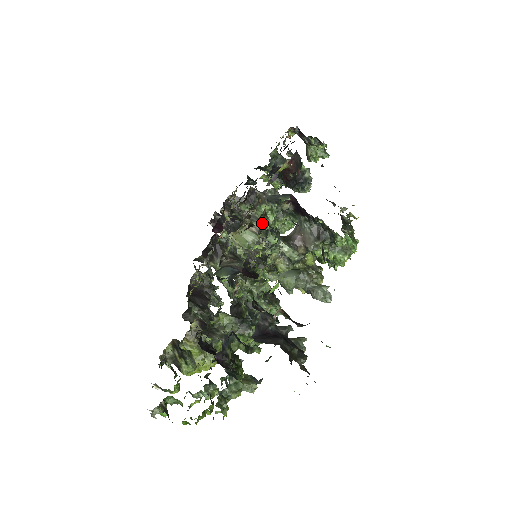
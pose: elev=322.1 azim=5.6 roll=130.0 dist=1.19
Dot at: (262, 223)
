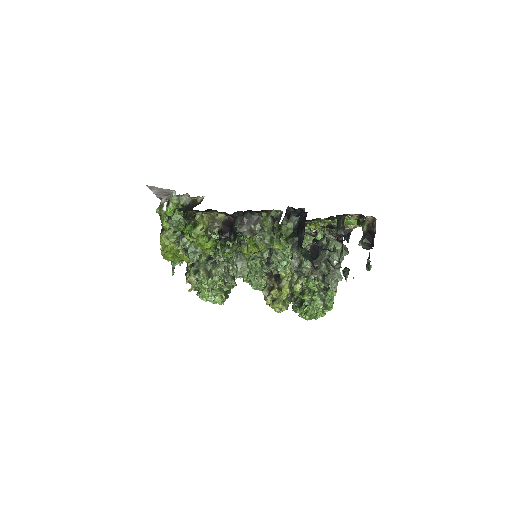
Dot at: occluded
